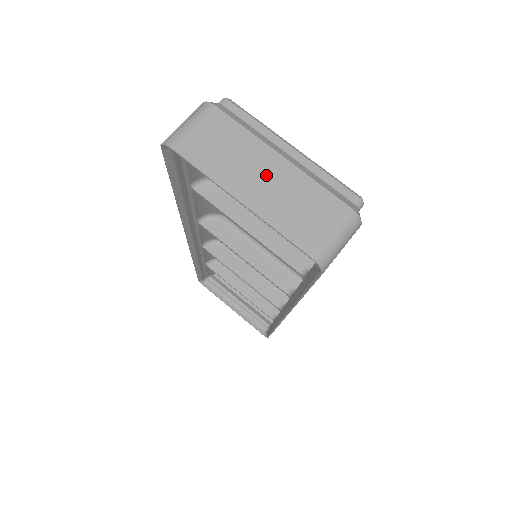
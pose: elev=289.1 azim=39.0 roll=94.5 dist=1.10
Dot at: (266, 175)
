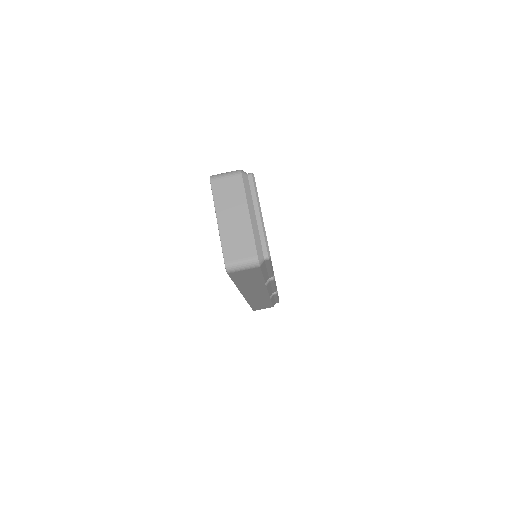
Dot at: (236, 218)
